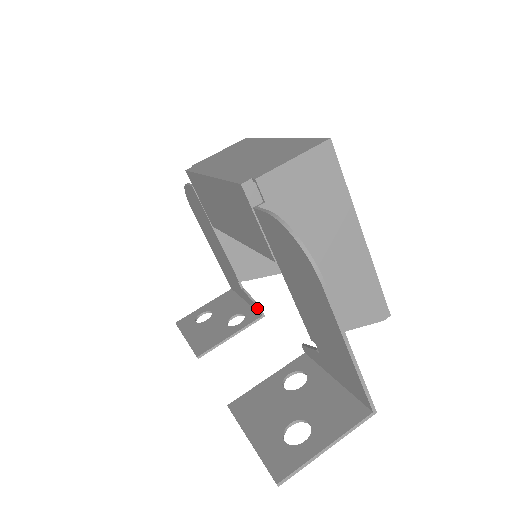
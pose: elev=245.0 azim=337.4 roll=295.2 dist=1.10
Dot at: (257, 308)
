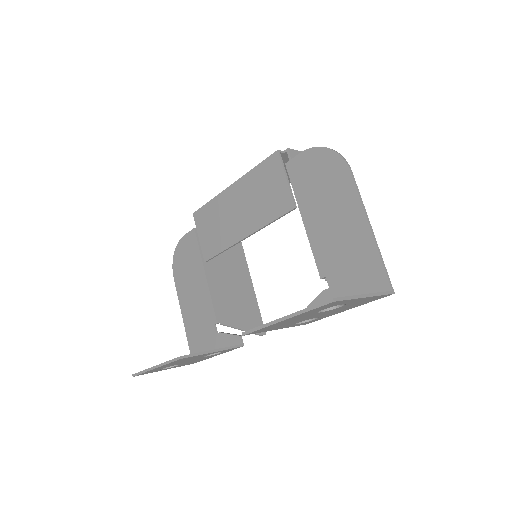
Dot at: (236, 338)
